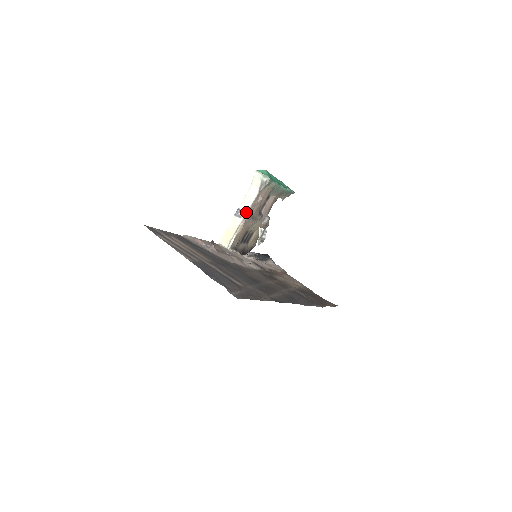
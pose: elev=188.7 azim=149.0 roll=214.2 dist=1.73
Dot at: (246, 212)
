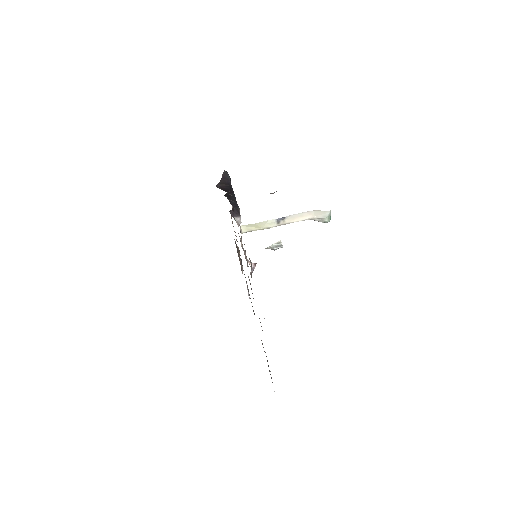
Dot at: (286, 223)
